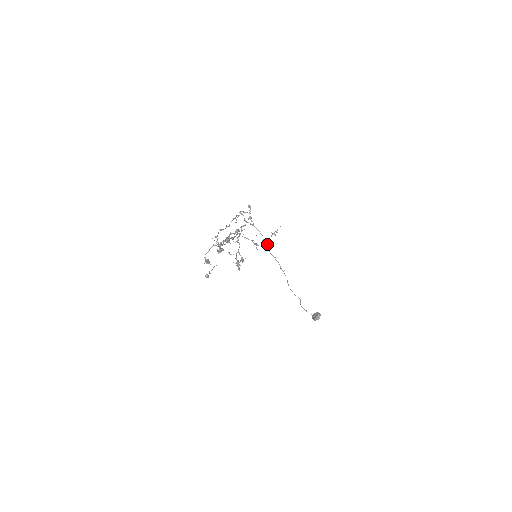
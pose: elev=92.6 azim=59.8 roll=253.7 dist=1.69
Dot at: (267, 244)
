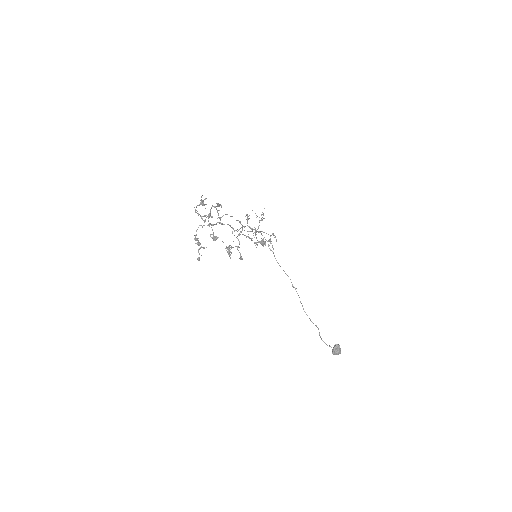
Dot at: (264, 241)
